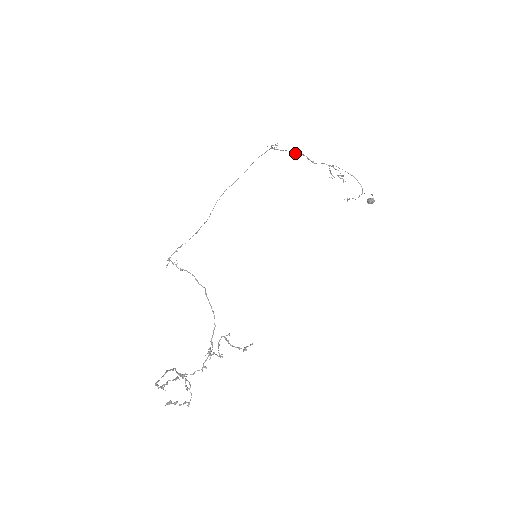
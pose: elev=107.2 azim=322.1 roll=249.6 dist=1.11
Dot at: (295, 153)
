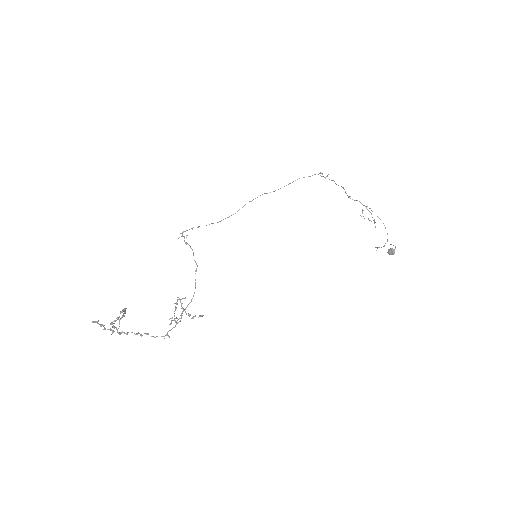
Dot at: (336, 184)
